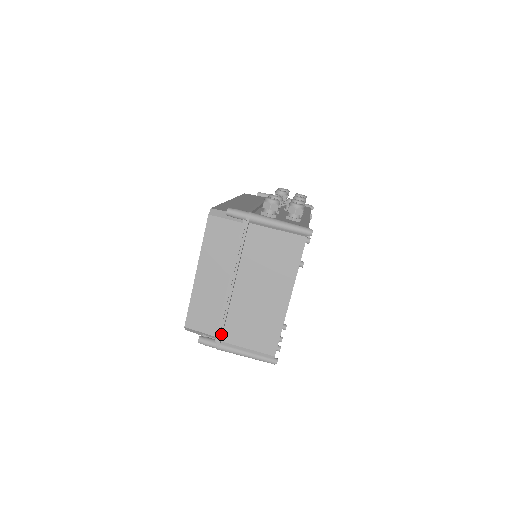
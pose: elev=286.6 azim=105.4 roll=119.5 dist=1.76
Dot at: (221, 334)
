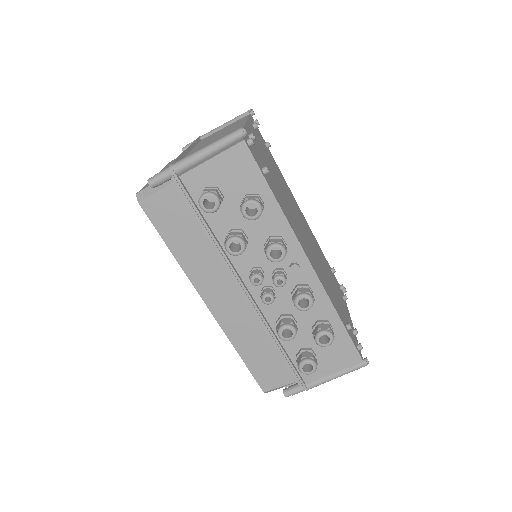
Dot at: occluded
